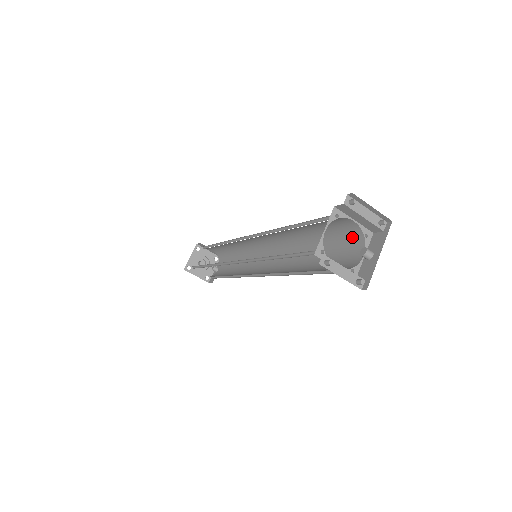
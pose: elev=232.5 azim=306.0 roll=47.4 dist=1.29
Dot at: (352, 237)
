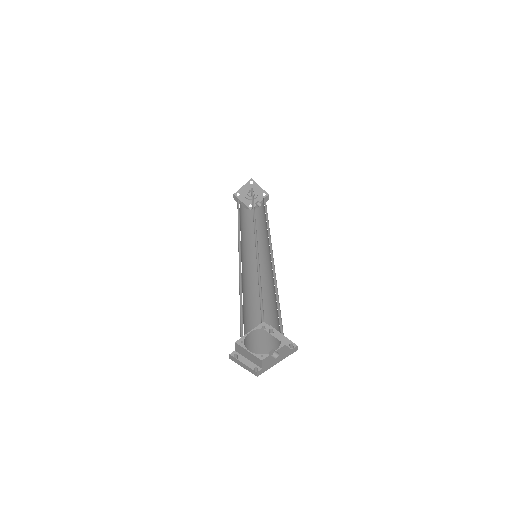
Dot at: (280, 331)
